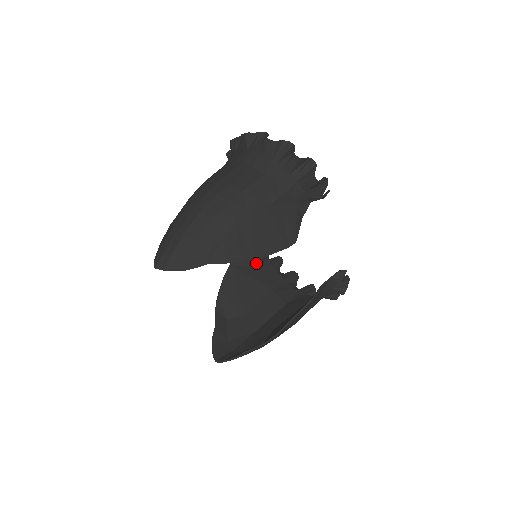
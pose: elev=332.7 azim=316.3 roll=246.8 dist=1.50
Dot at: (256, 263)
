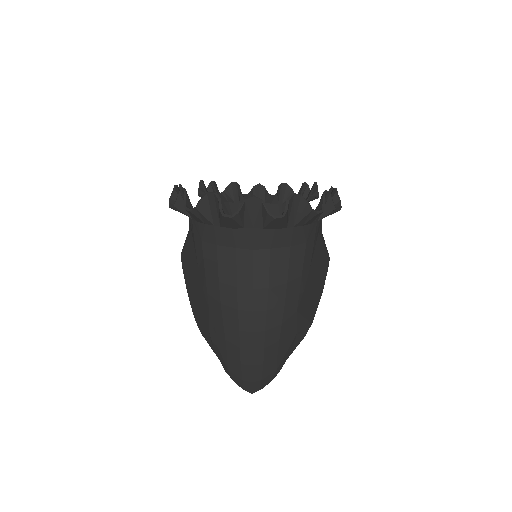
Dot at: occluded
